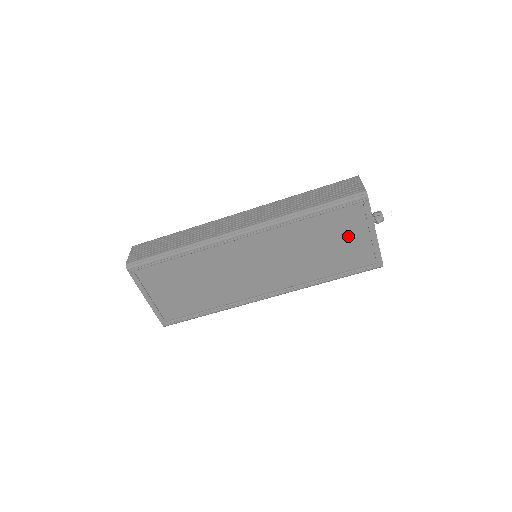
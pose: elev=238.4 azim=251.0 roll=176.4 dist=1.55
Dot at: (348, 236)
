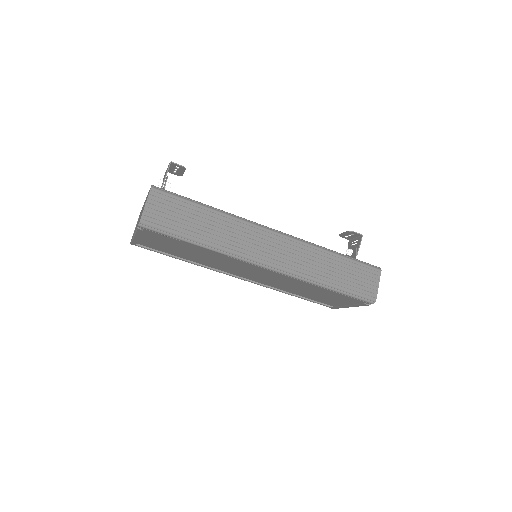
Dot at: (333, 298)
